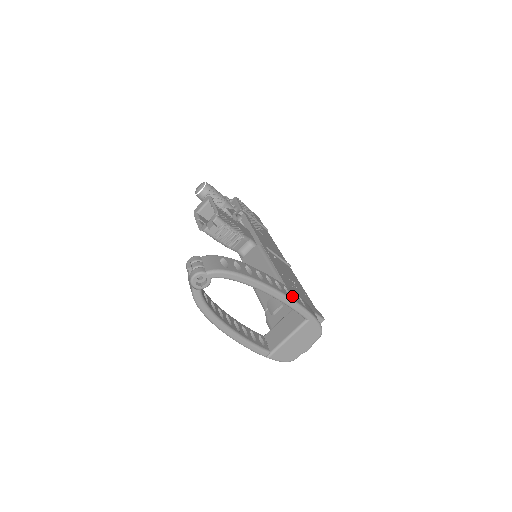
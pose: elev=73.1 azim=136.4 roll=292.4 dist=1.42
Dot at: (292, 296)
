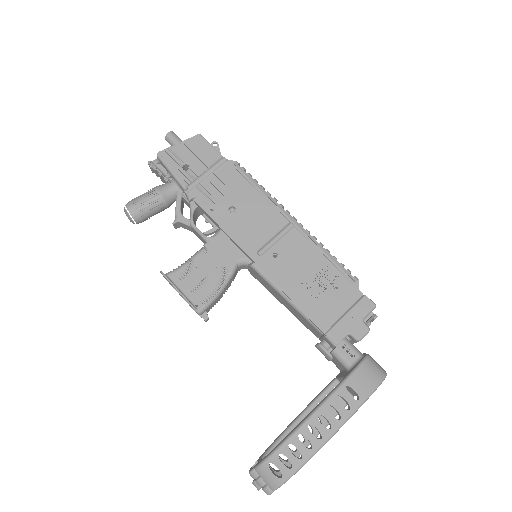
Dot at: (342, 413)
